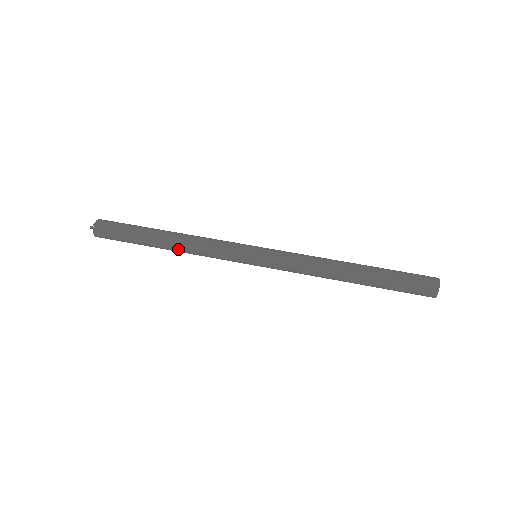
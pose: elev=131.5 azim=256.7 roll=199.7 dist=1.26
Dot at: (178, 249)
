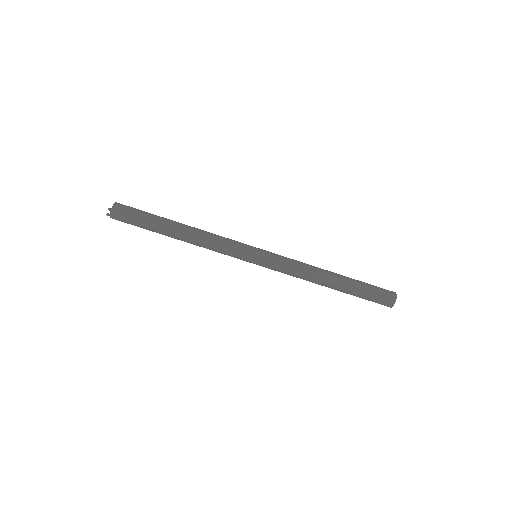
Dot at: occluded
